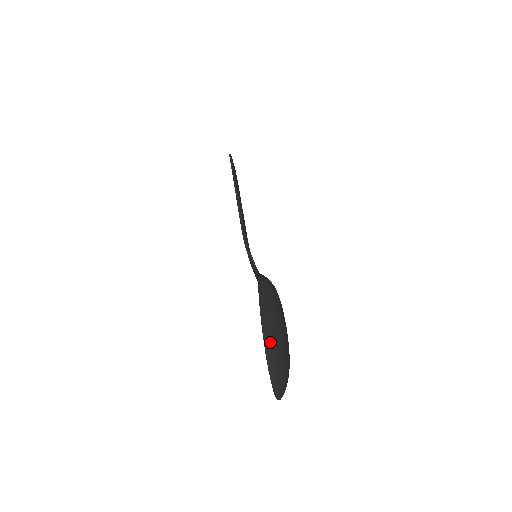
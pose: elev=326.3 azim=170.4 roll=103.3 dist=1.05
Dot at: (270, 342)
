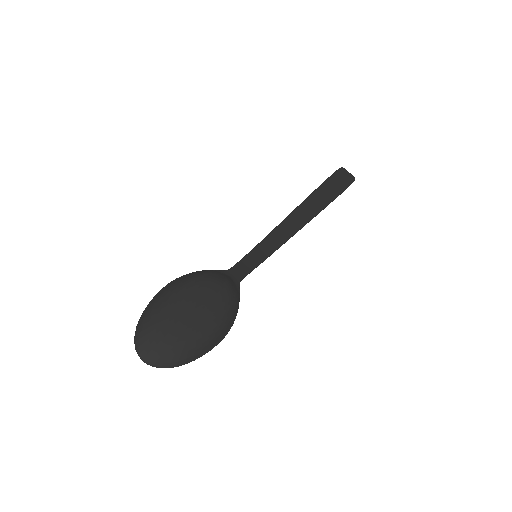
Dot at: (143, 320)
